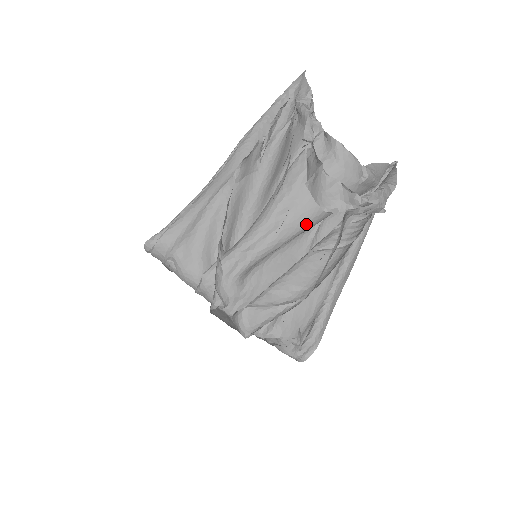
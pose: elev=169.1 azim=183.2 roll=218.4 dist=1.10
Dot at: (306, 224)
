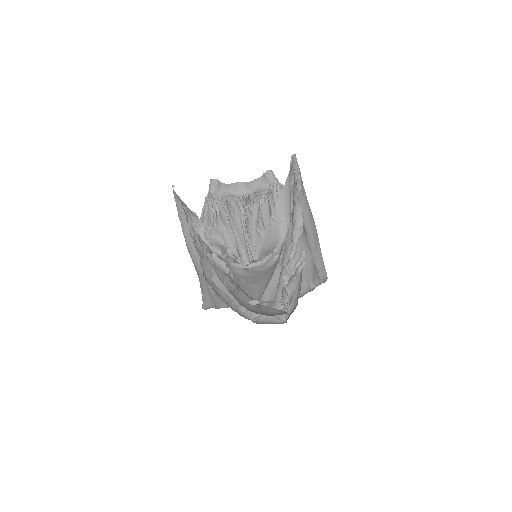
Dot at: (267, 285)
